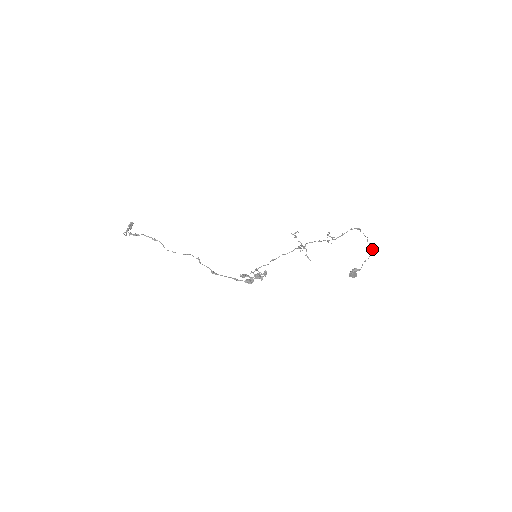
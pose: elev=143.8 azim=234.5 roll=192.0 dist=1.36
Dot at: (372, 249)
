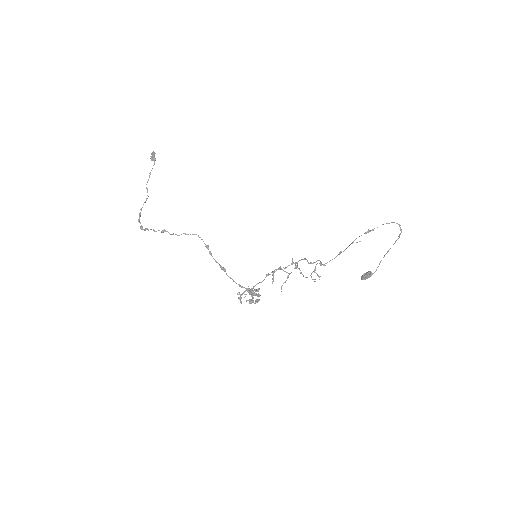
Dot at: (400, 234)
